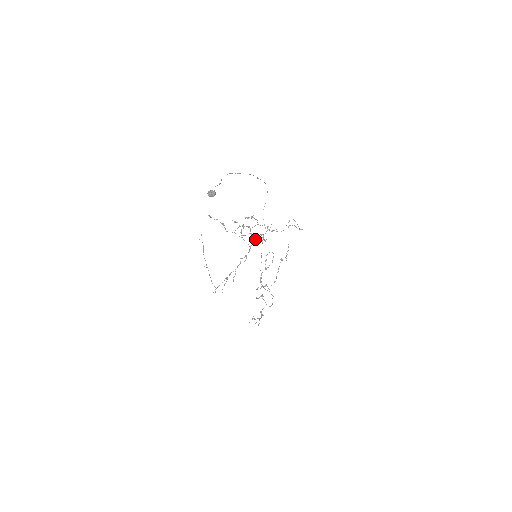
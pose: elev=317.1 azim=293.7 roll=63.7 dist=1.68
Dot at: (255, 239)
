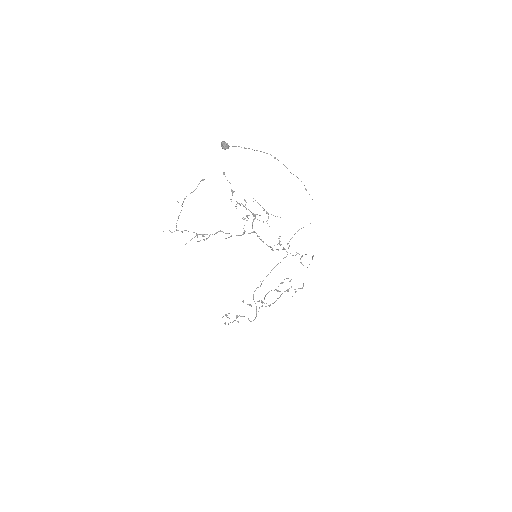
Dot at: (253, 232)
